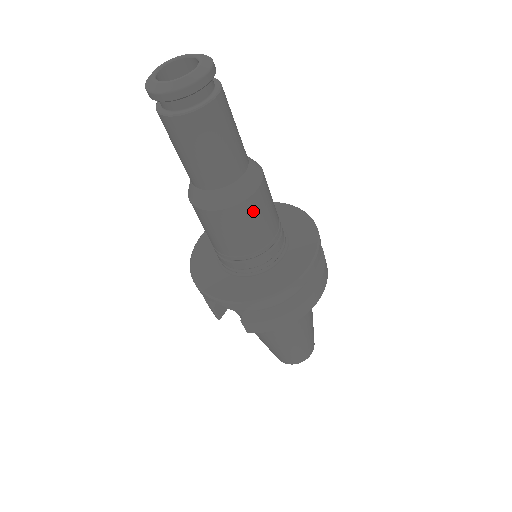
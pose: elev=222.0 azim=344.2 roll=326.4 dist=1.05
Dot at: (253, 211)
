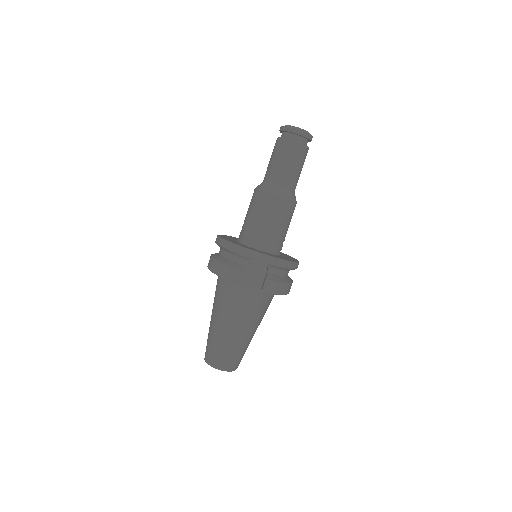
Dot at: (293, 212)
